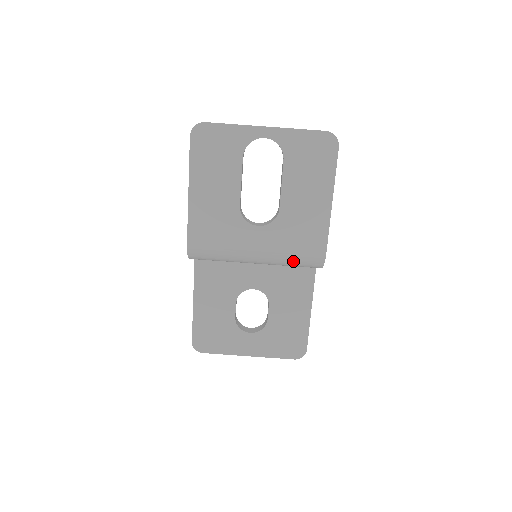
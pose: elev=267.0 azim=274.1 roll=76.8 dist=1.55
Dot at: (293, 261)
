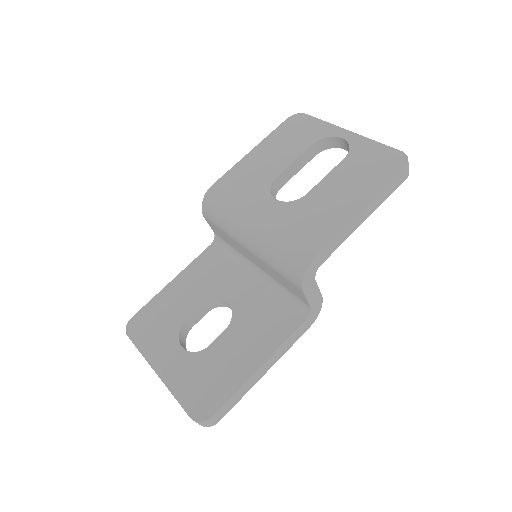
Dot at: (279, 250)
